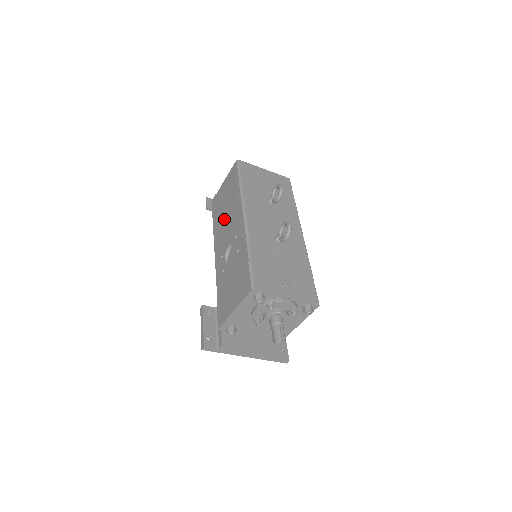
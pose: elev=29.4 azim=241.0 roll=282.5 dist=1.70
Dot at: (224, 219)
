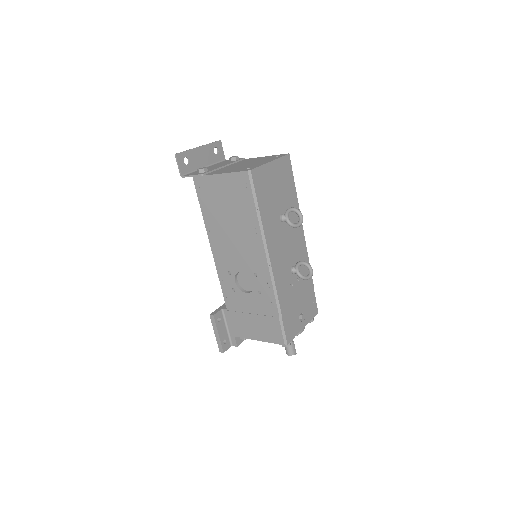
Dot at: (228, 232)
